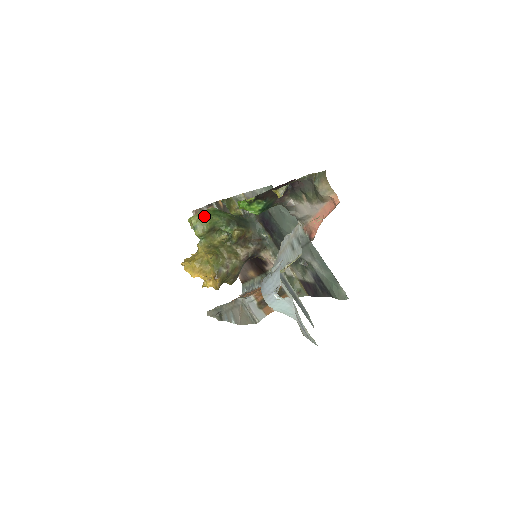
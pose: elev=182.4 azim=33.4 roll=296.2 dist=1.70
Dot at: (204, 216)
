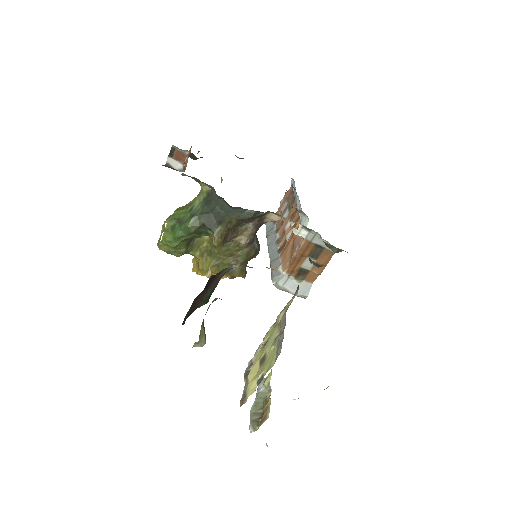
Dot at: (167, 245)
